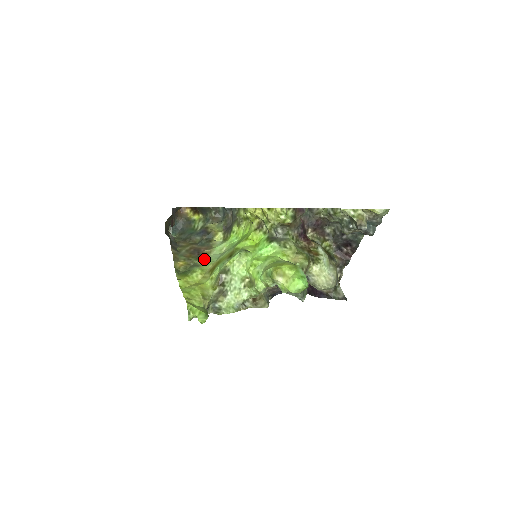
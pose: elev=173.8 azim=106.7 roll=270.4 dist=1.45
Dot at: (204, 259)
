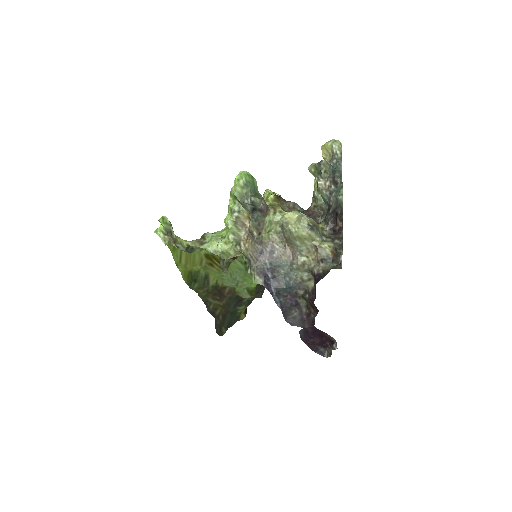
Dot at: (218, 282)
